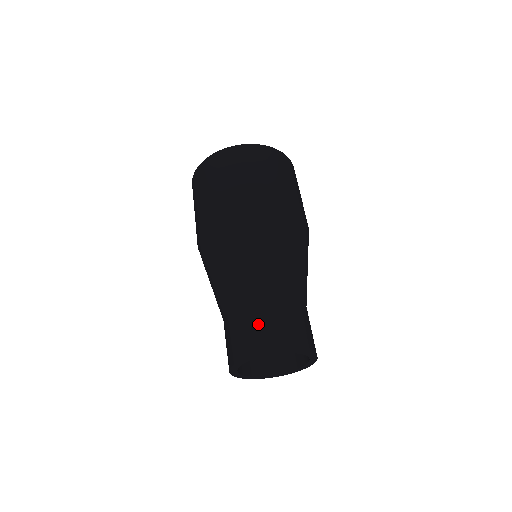
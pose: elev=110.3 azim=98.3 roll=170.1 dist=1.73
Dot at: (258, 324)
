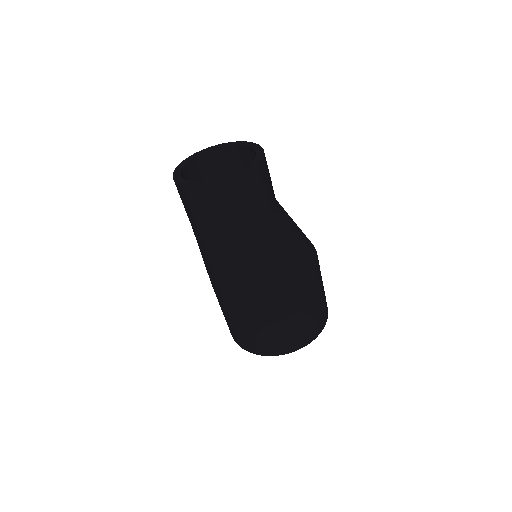
Dot at: occluded
